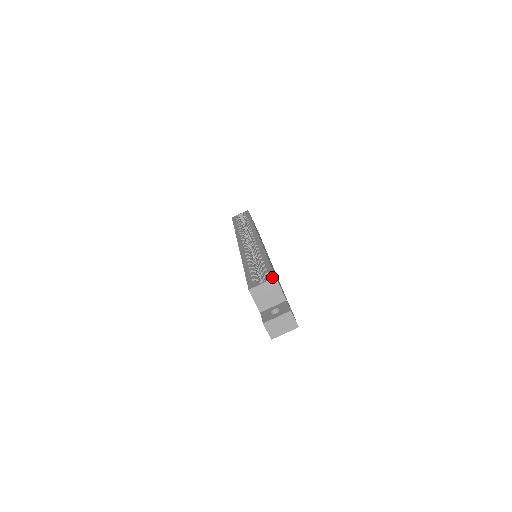
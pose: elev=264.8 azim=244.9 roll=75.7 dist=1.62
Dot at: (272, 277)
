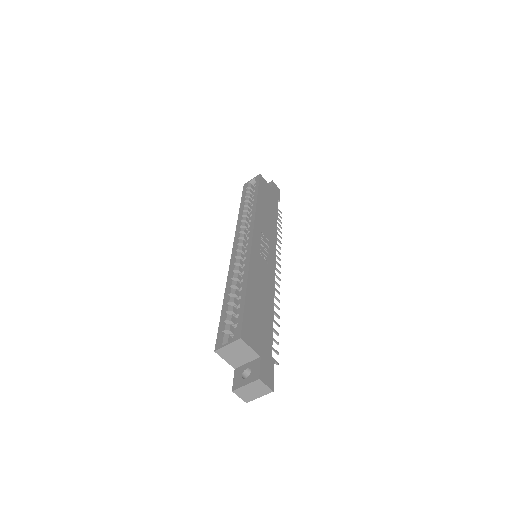
Dot at: (237, 337)
